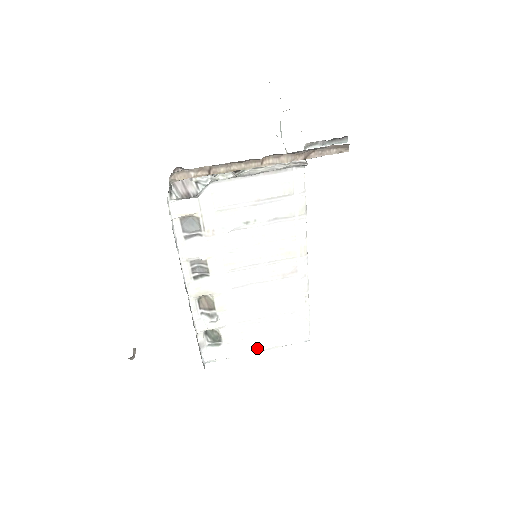
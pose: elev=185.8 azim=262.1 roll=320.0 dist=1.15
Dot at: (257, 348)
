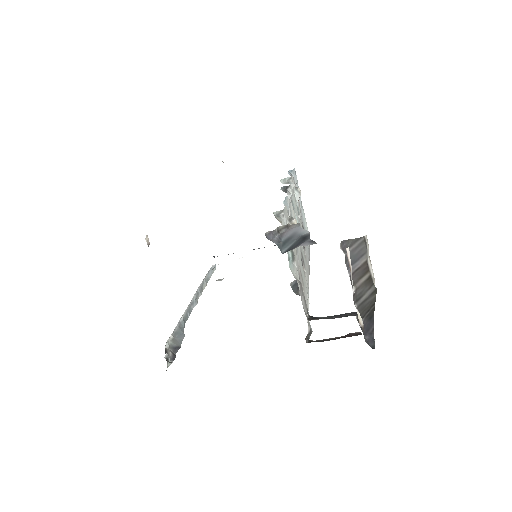
Dot at: occluded
